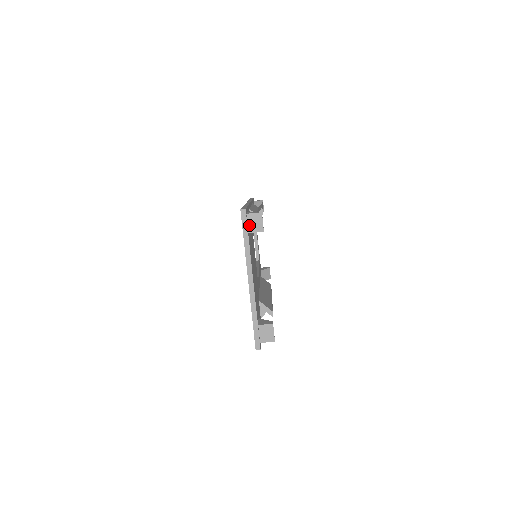
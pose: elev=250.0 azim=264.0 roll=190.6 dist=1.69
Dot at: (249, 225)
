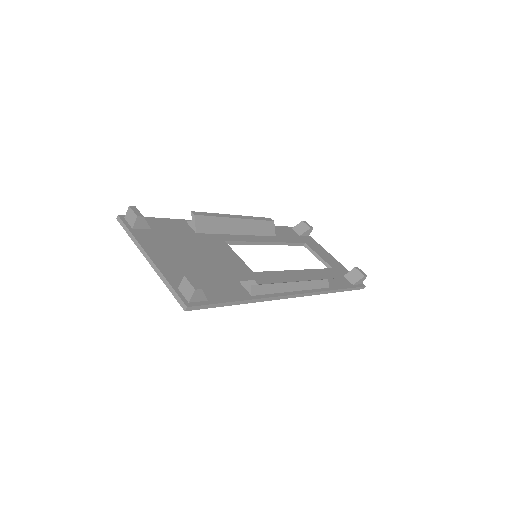
Dot at: (129, 223)
